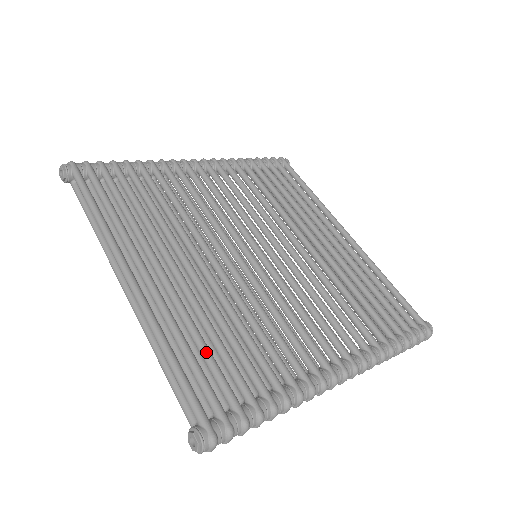
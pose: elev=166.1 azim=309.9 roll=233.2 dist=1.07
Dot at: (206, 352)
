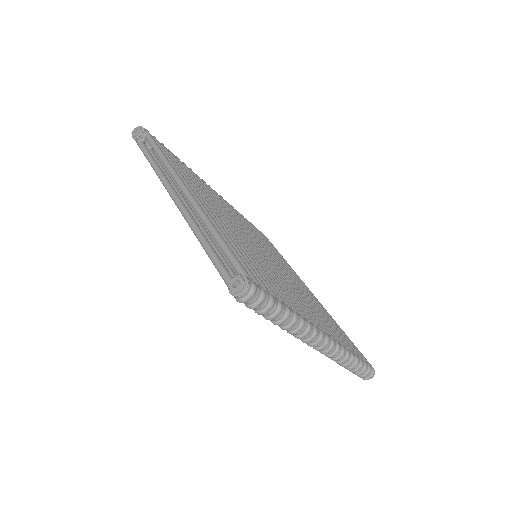
Dot at: occluded
